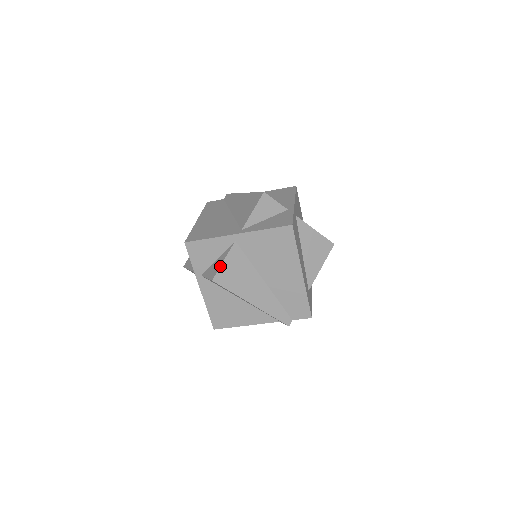
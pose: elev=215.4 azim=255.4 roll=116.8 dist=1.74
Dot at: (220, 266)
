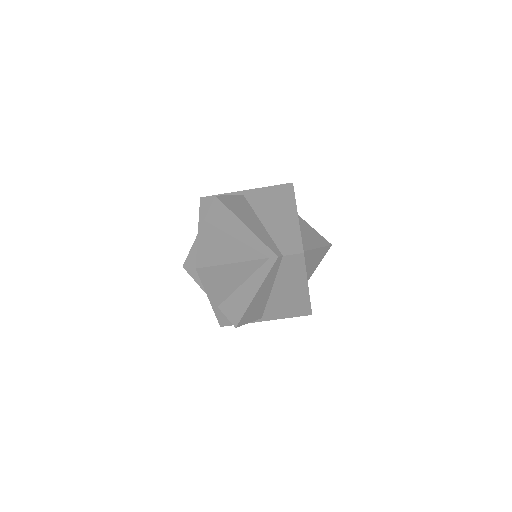
Dot at: (225, 195)
